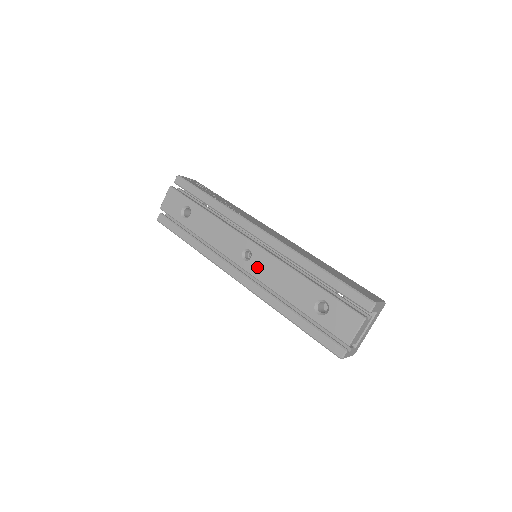
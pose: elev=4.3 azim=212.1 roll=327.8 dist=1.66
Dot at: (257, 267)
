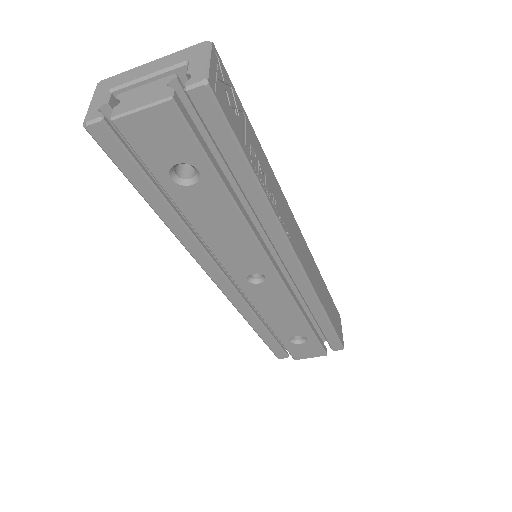
Dot at: (260, 294)
